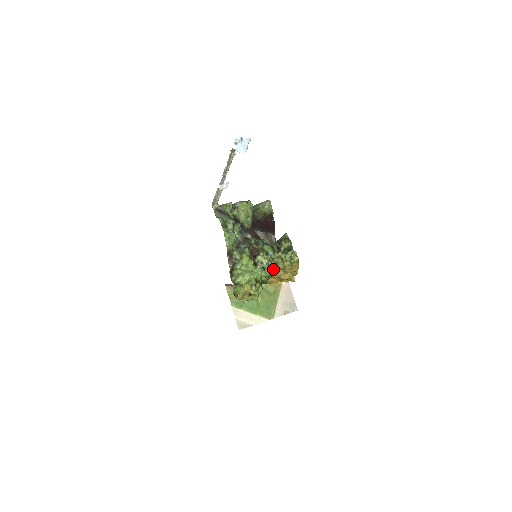
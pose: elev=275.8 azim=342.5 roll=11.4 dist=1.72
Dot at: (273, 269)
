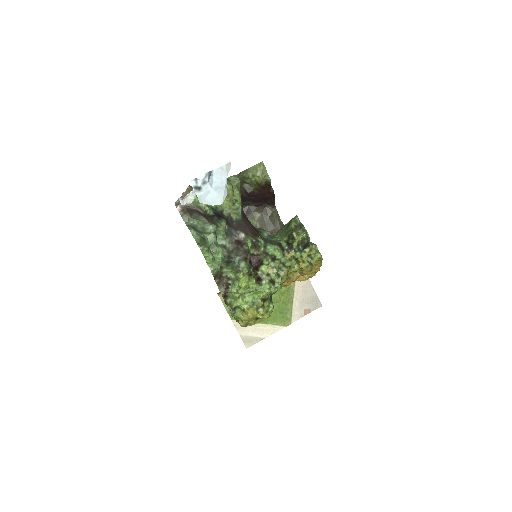
Dot at: (285, 278)
